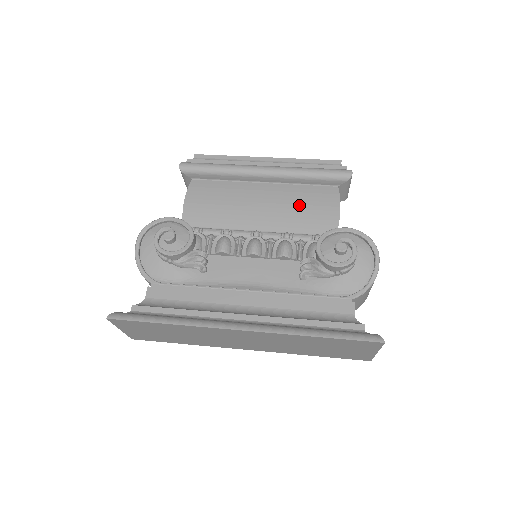
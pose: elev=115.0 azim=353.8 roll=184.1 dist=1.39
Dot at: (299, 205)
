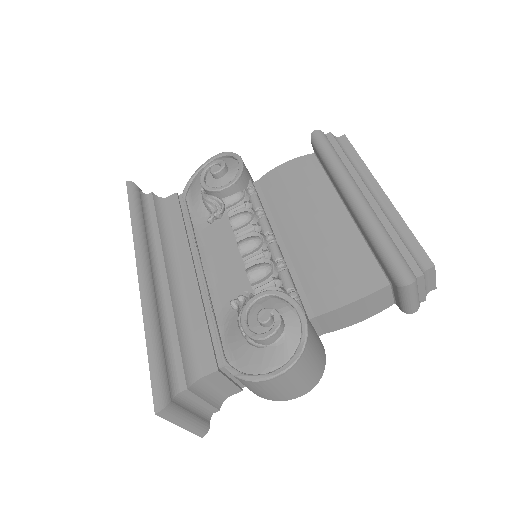
Dot at: (334, 257)
